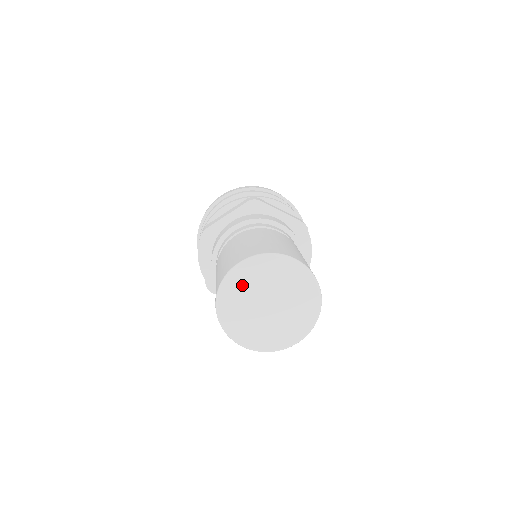
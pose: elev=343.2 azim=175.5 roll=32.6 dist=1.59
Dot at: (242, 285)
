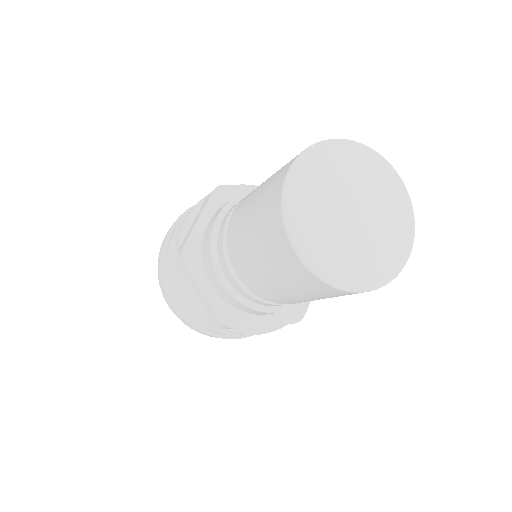
Dot at: (335, 165)
